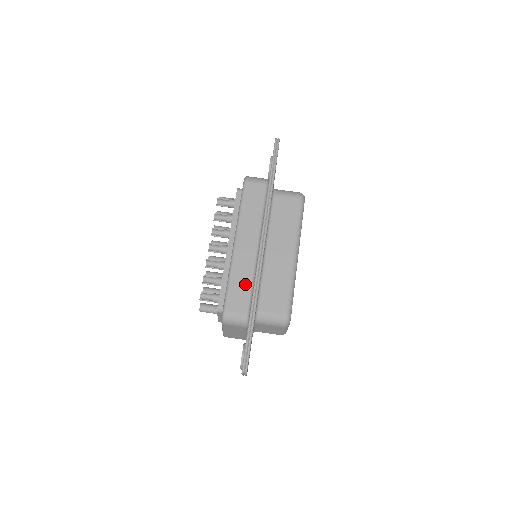
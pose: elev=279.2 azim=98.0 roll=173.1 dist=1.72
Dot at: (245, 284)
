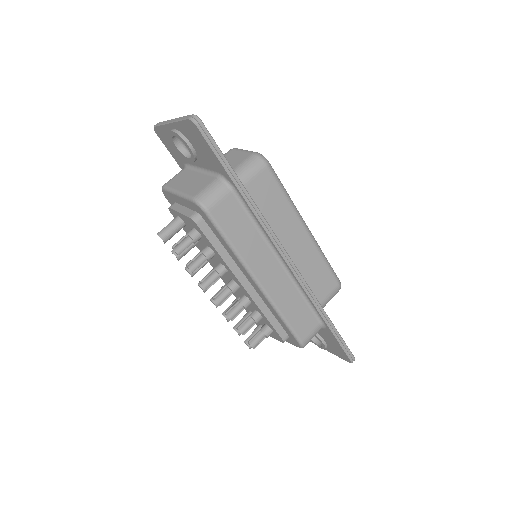
Dot at: (298, 305)
